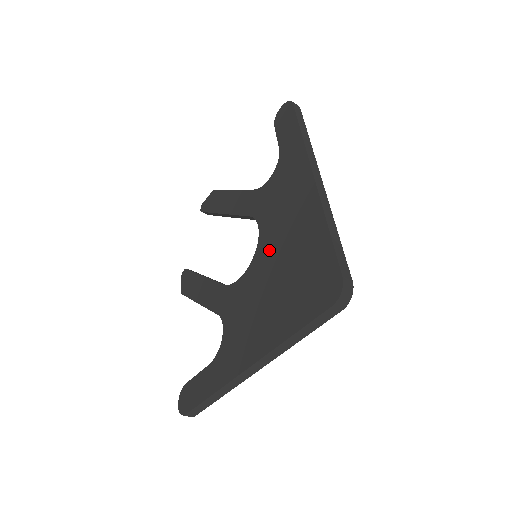
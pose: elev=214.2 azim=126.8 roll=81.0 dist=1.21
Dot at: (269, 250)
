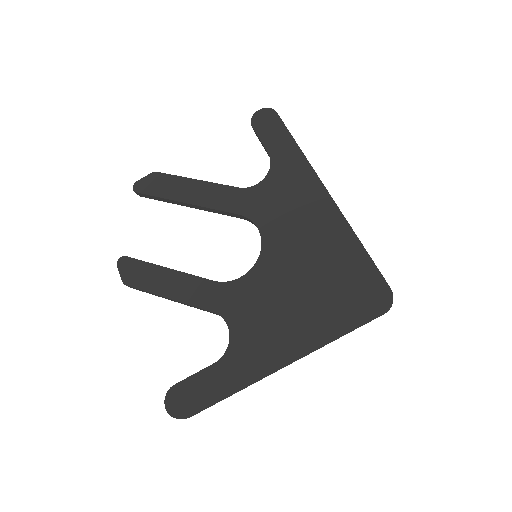
Dot at: (283, 254)
